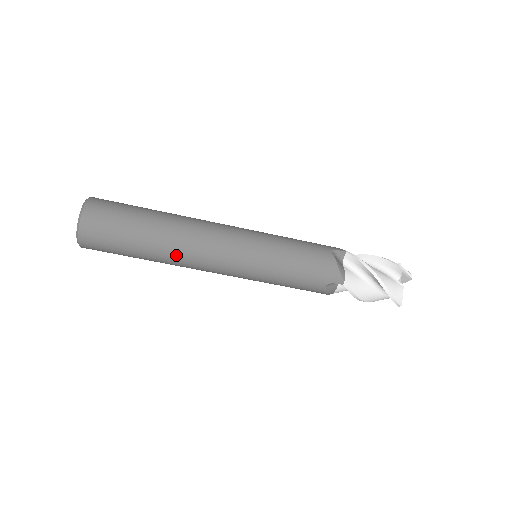
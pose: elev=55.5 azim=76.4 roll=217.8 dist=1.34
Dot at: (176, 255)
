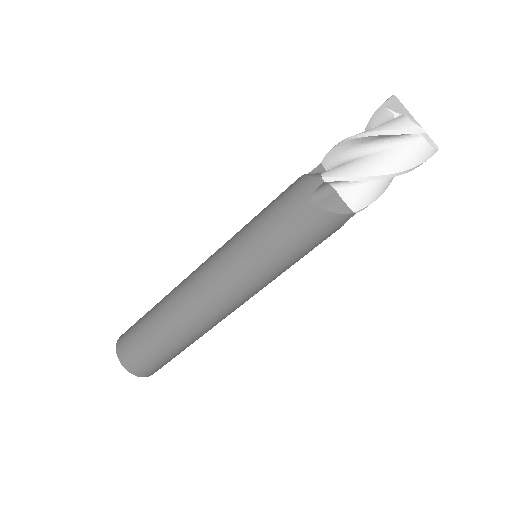
Dot at: (210, 329)
